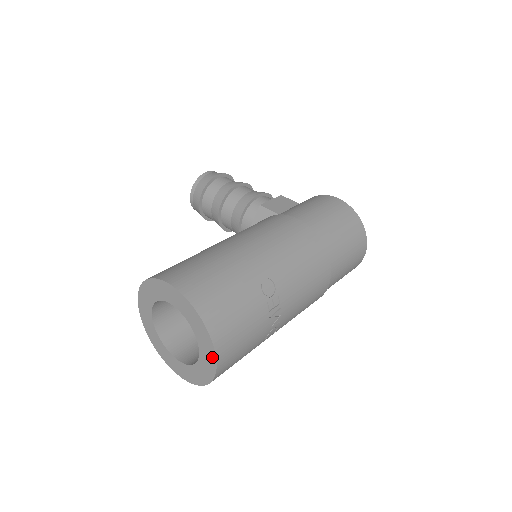
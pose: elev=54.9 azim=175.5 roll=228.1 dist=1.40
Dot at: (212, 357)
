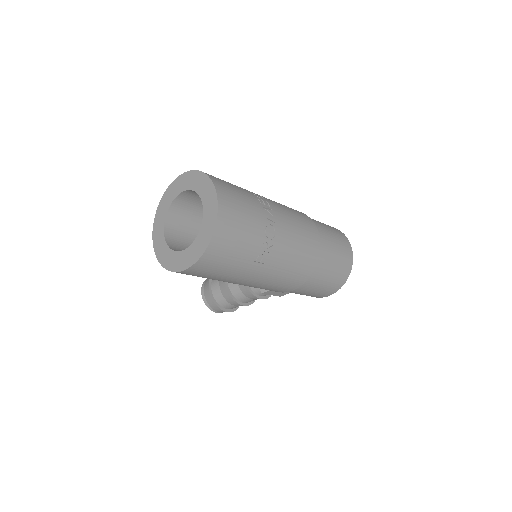
Dot at: (213, 194)
